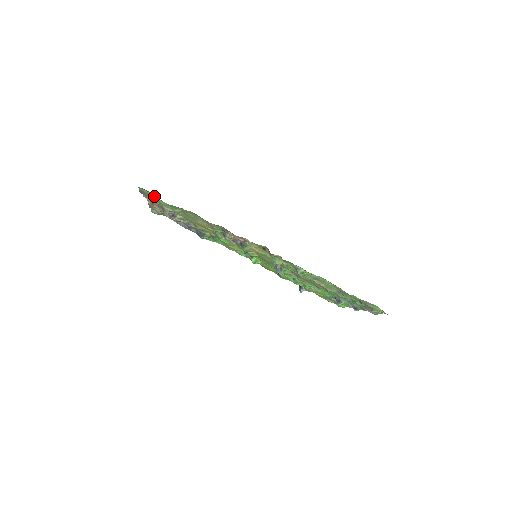
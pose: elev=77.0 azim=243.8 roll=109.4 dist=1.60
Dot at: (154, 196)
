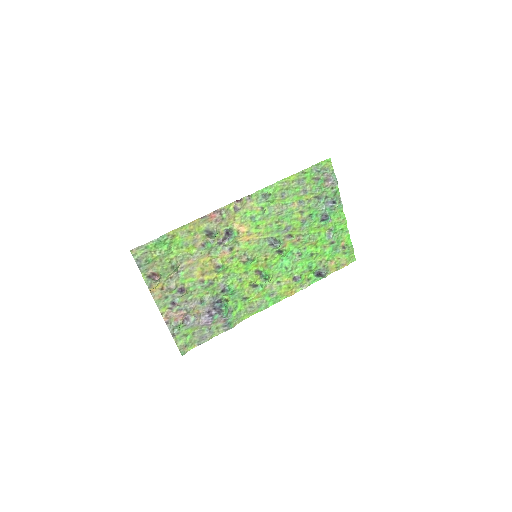
Dot at: (146, 249)
